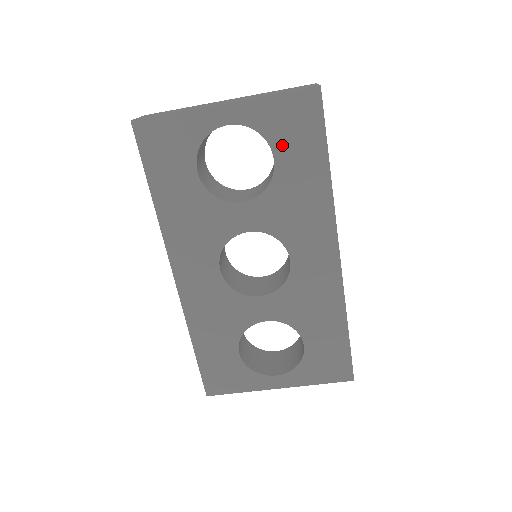
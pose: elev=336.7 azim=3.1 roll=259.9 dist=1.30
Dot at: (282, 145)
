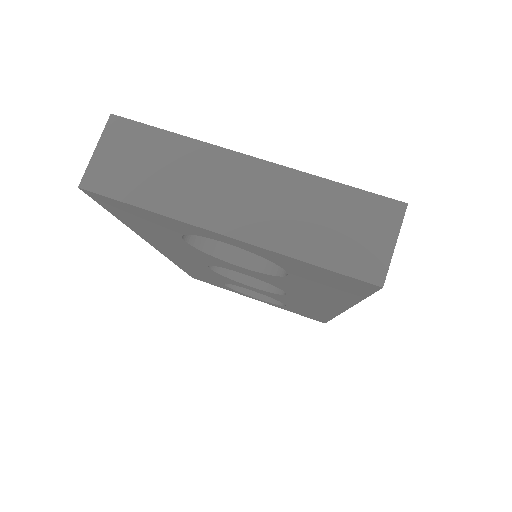
Dot at: (303, 276)
